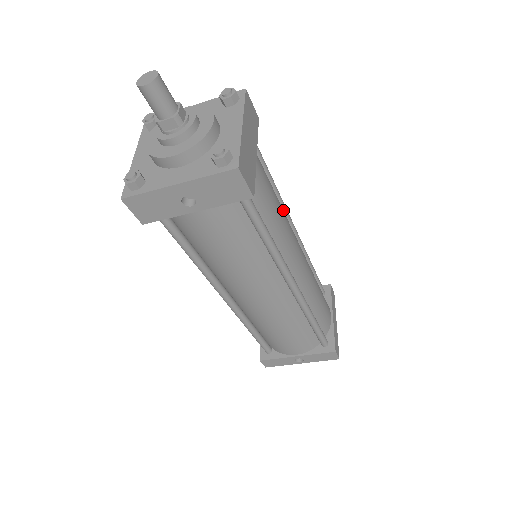
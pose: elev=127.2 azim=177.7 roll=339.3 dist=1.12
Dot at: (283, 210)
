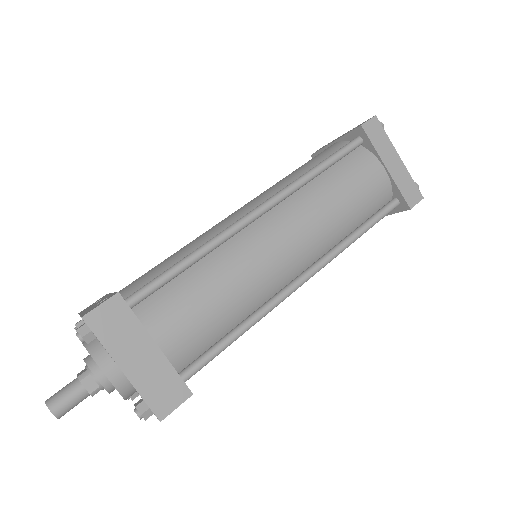
Dot at: (231, 237)
